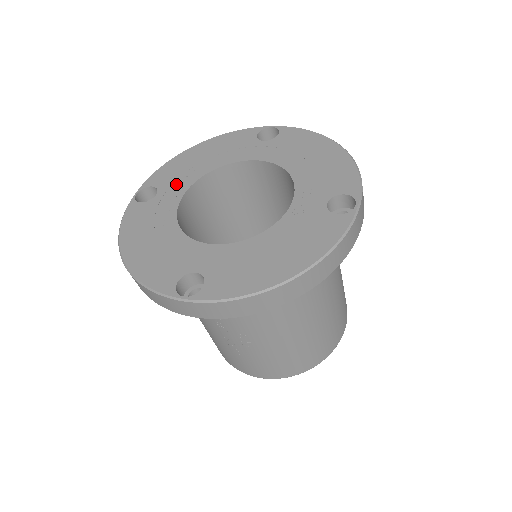
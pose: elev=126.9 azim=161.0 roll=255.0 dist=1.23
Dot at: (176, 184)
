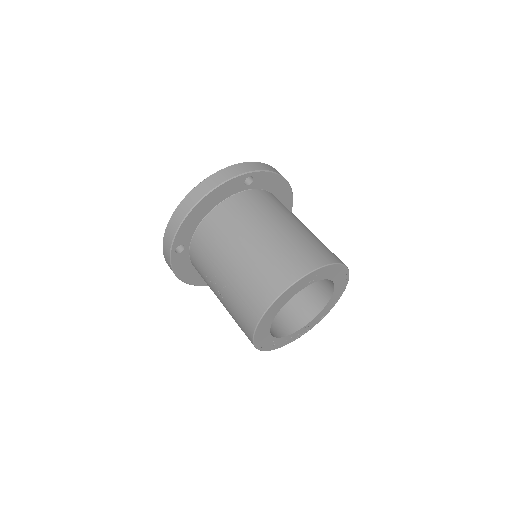
Dot at: occluded
